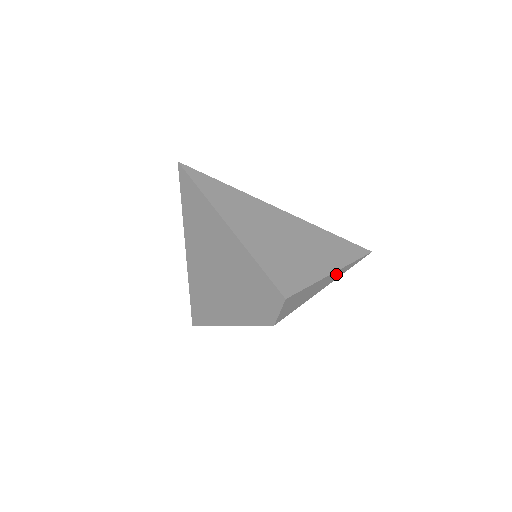
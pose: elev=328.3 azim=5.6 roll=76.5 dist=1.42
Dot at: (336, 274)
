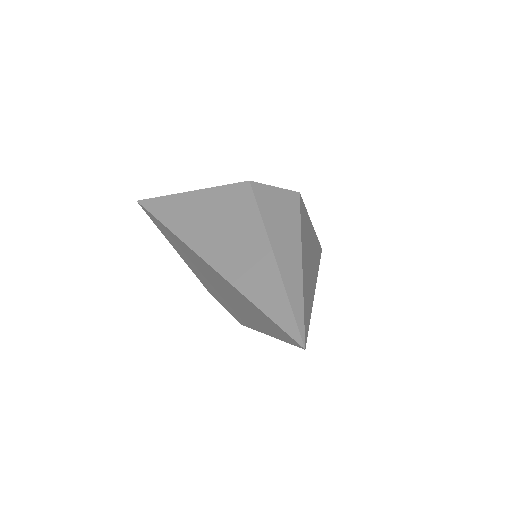
Dot at: occluded
